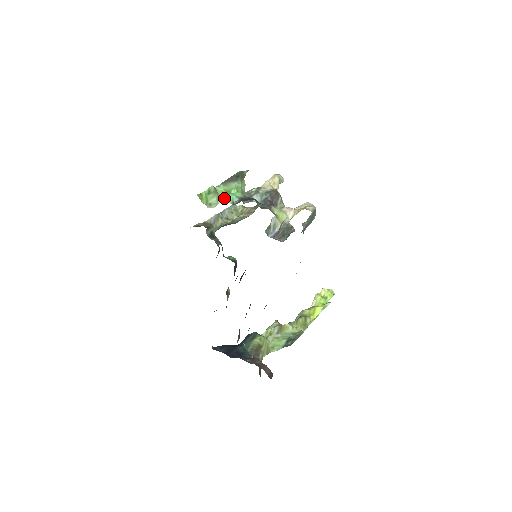
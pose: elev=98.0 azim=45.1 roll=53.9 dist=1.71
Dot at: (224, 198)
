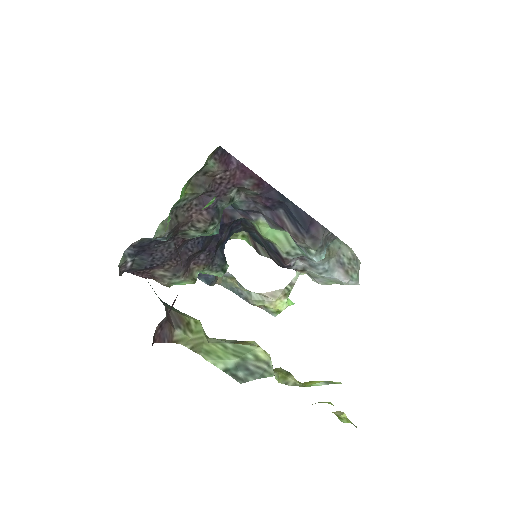
Dot at: occluded
